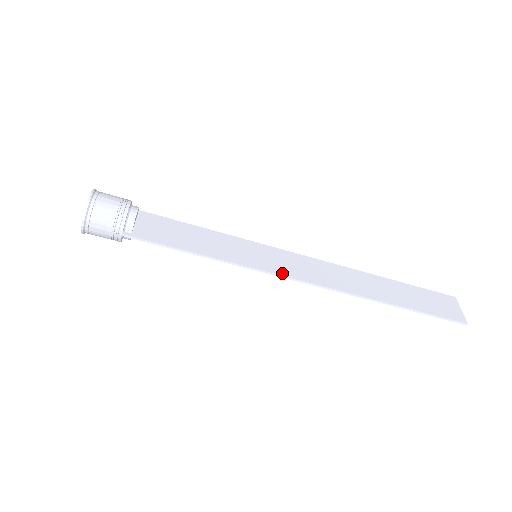
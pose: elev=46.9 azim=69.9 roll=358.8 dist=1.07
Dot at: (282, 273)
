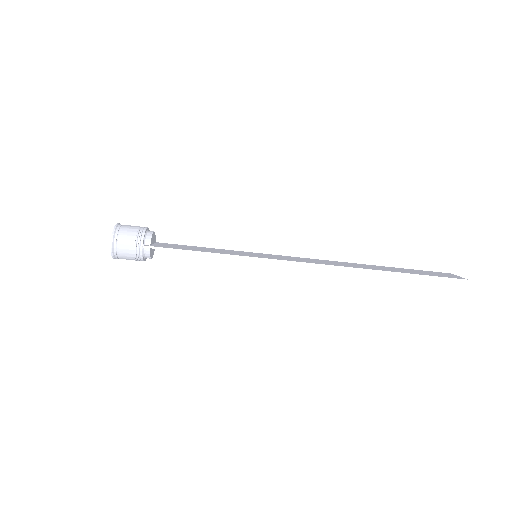
Dot at: (280, 259)
